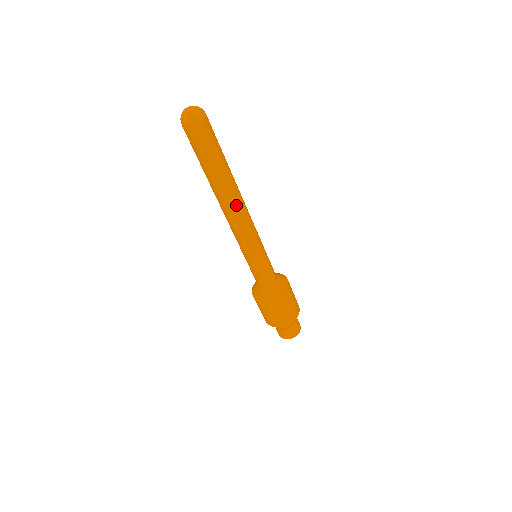
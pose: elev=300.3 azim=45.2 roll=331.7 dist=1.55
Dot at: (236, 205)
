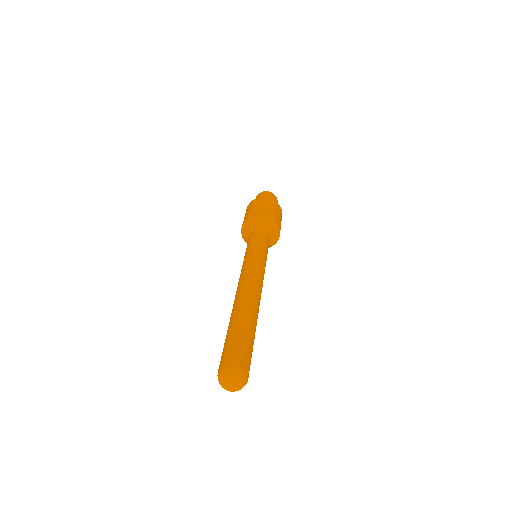
Dot at: occluded
